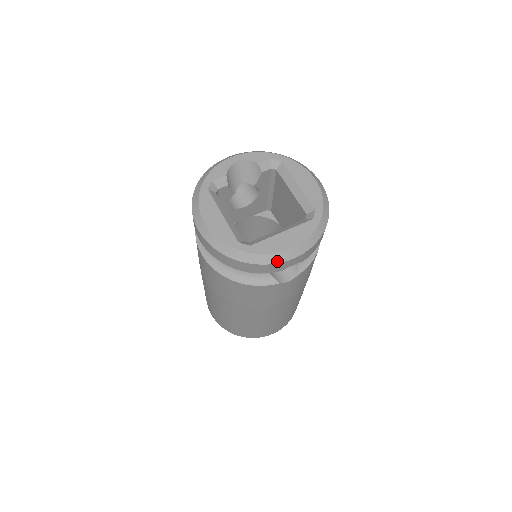
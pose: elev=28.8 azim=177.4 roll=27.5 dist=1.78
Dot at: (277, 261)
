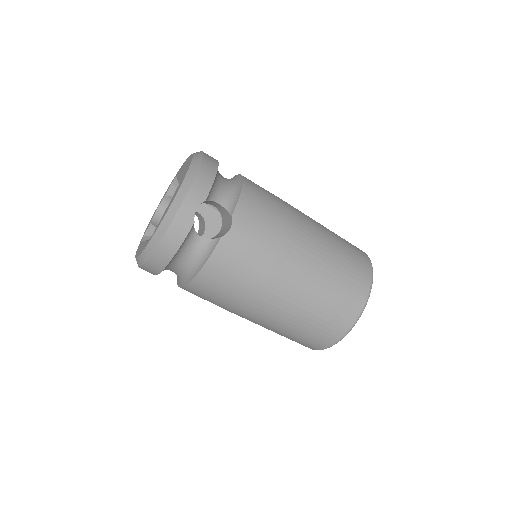
Dot at: (172, 218)
